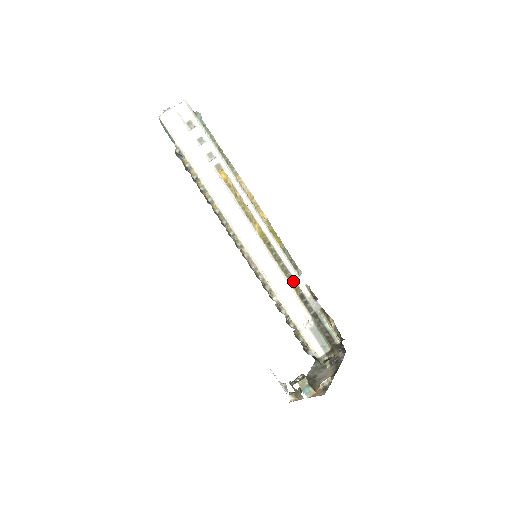
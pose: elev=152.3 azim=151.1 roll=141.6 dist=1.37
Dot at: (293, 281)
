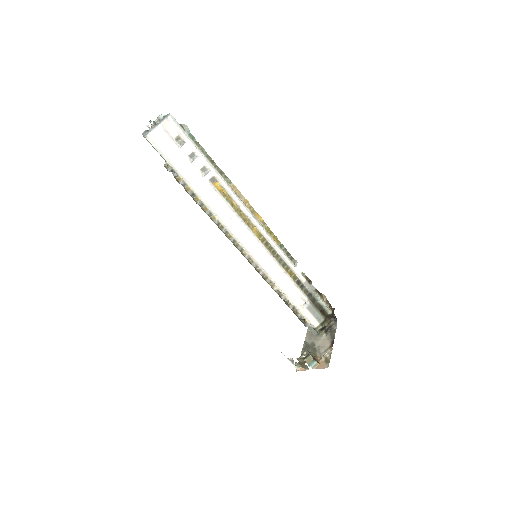
Dot at: (290, 271)
